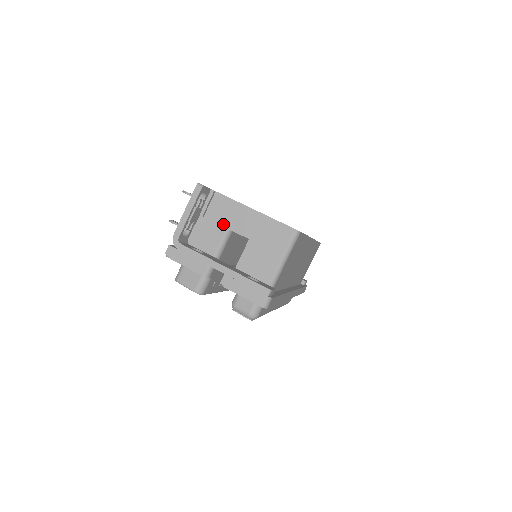
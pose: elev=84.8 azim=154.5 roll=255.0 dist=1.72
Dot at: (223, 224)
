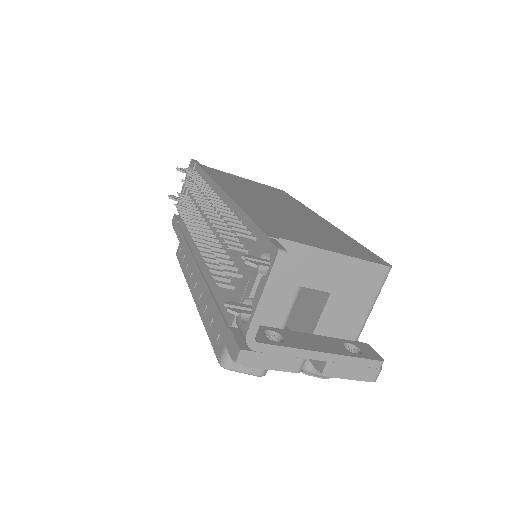
Dot at: (293, 282)
